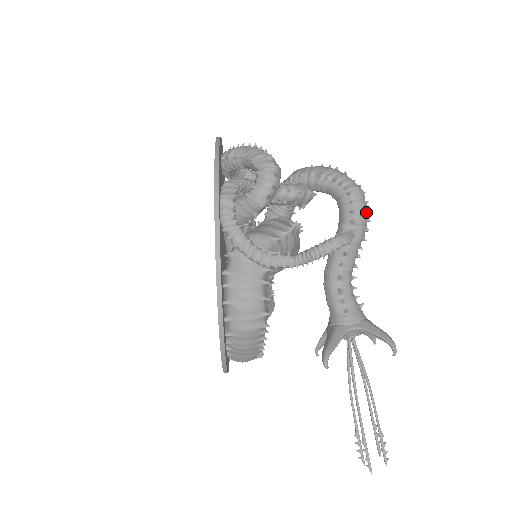
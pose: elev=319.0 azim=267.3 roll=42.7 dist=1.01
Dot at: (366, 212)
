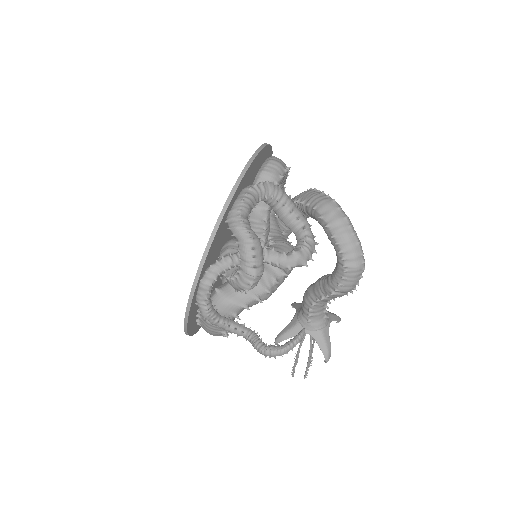
Dot at: (355, 285)
